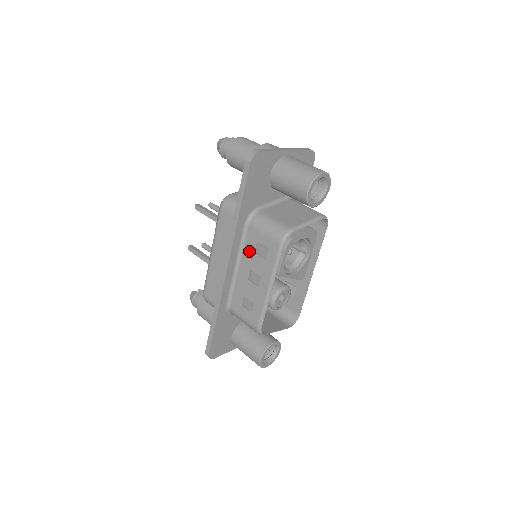
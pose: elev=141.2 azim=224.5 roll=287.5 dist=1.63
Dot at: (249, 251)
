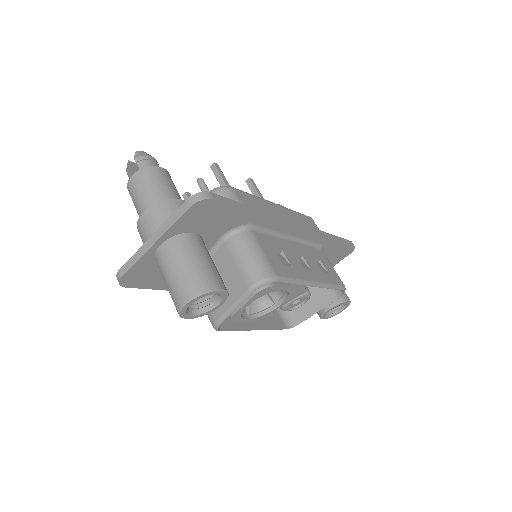
Dot at: occluded
